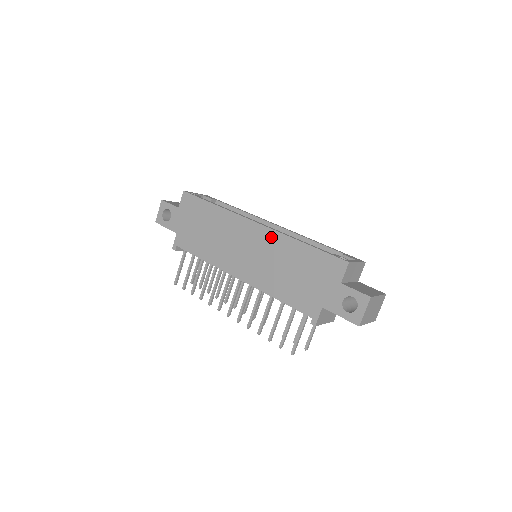
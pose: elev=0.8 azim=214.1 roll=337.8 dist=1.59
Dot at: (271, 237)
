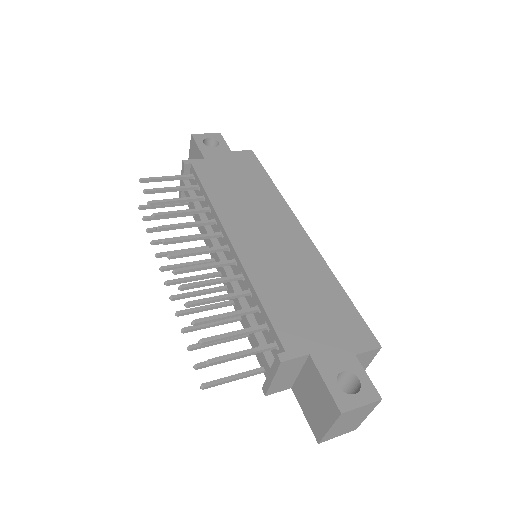
Dot at: (310, 253)
